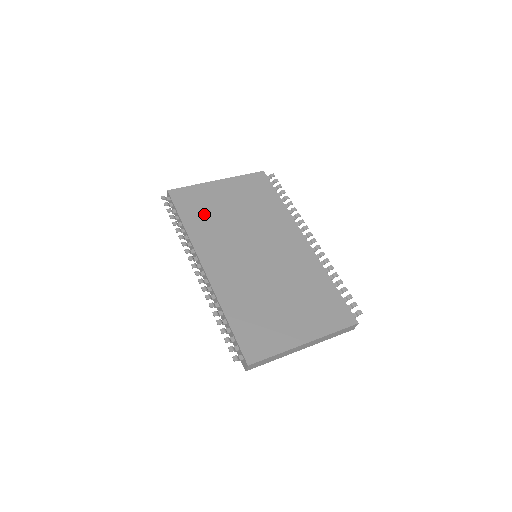
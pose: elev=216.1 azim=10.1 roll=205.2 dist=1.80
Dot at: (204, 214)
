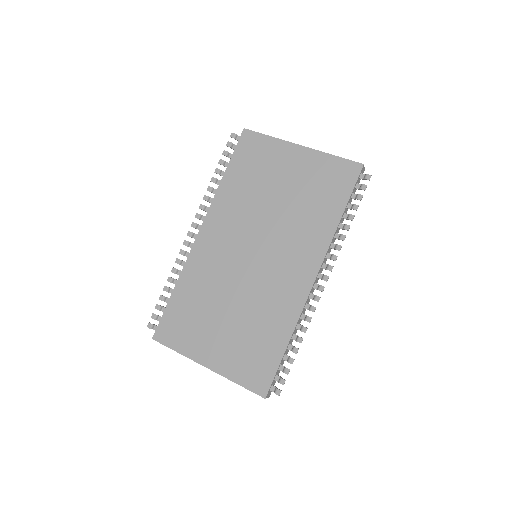
Dot at: (250, 178)
